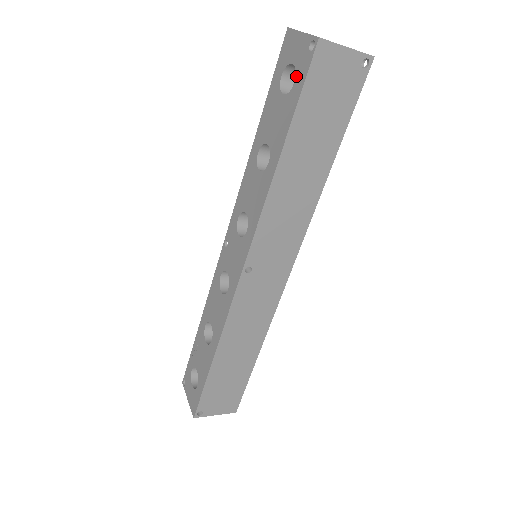
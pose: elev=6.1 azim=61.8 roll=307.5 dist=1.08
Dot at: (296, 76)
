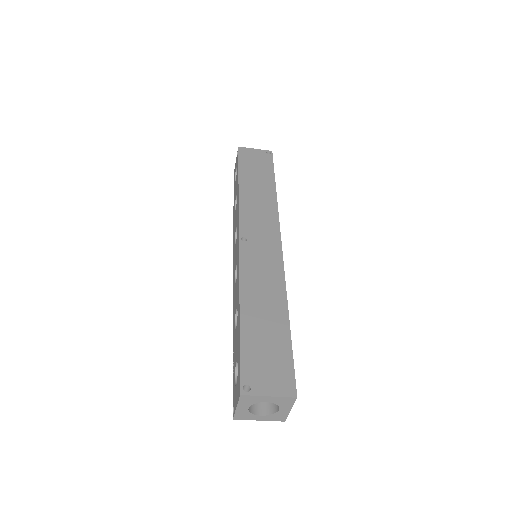
Dot at: occluded
